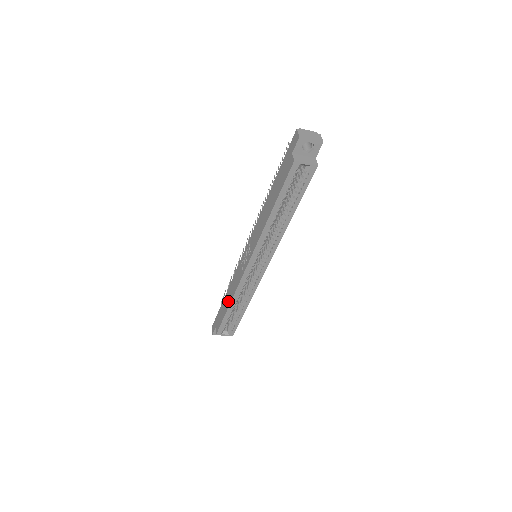
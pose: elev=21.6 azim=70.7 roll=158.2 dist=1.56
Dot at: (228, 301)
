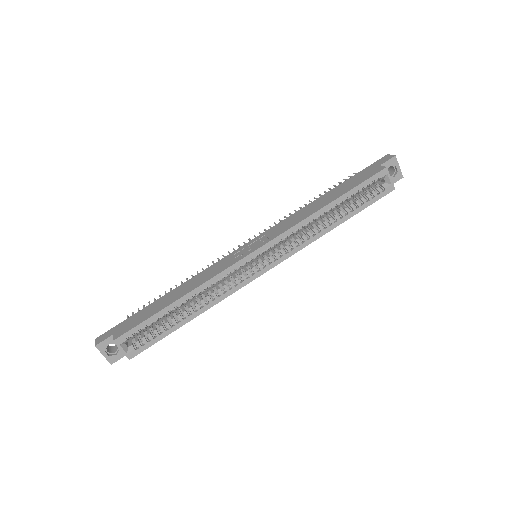
Dot at: (177, 295)
